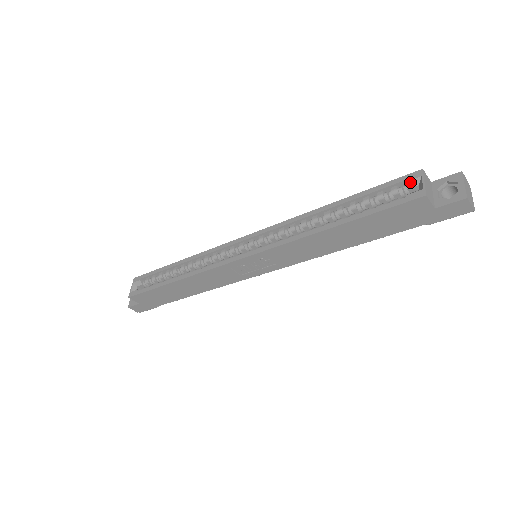
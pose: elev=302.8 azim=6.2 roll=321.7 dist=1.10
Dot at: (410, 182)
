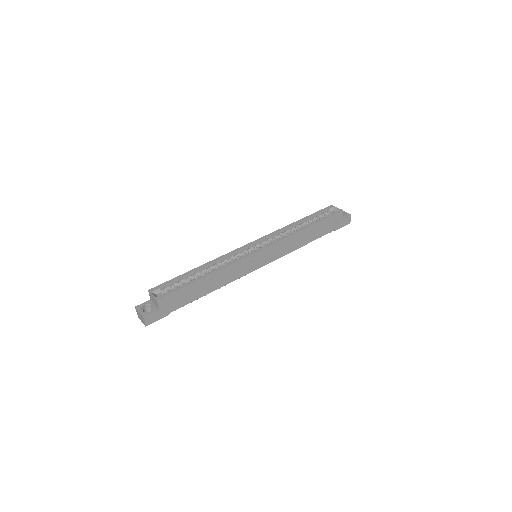
Dot at: (330, 209)
